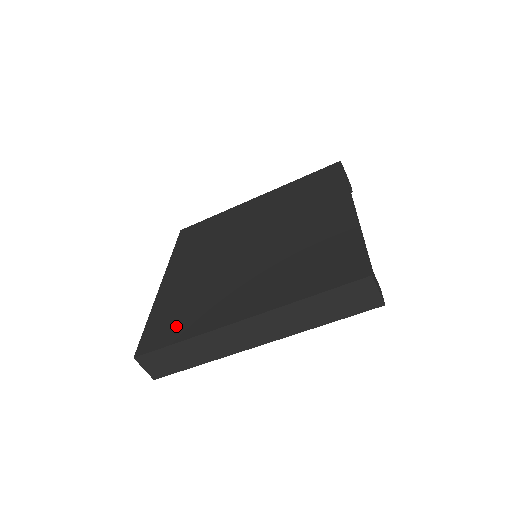
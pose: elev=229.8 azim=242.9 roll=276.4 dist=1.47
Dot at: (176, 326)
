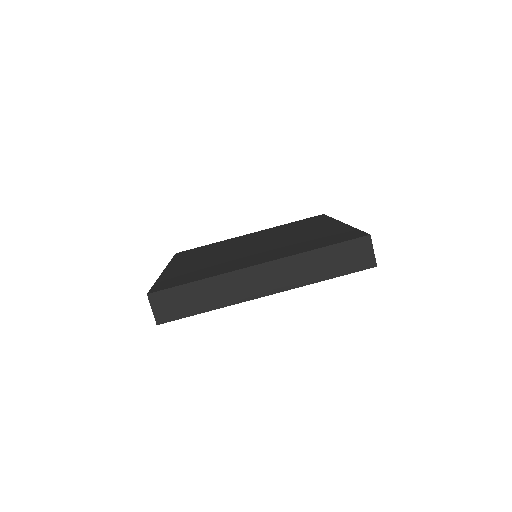
Dot at: (190, 277)
